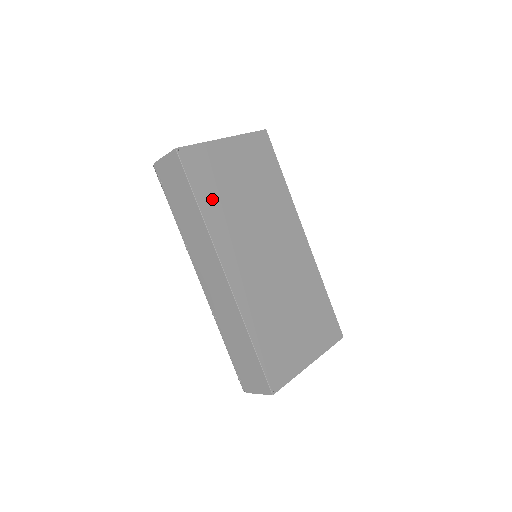
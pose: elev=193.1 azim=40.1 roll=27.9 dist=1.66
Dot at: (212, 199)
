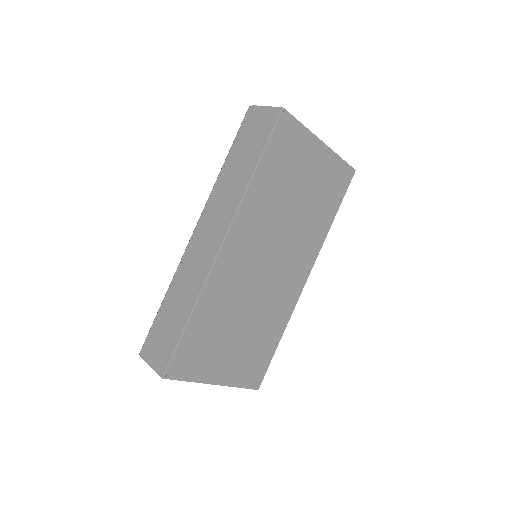
Dot at: (271, 175)
